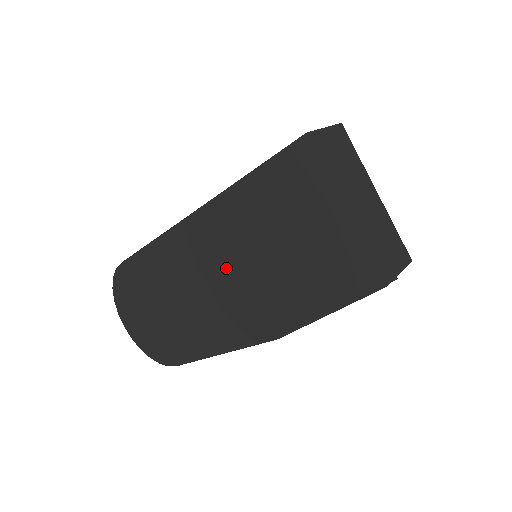
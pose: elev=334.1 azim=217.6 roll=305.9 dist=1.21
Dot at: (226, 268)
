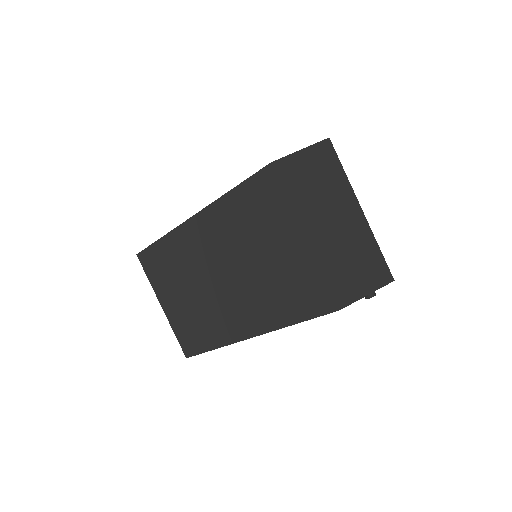
Dot at: occluded
